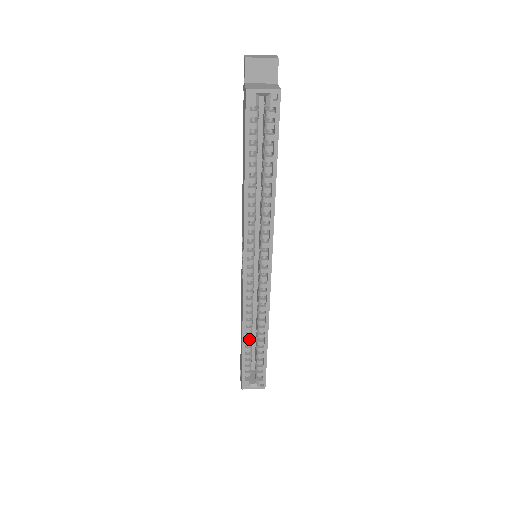
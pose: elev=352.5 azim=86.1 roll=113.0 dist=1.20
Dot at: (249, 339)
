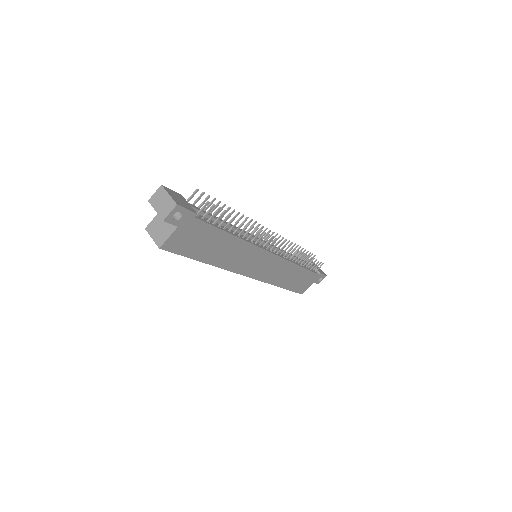
Dot at: occluded
